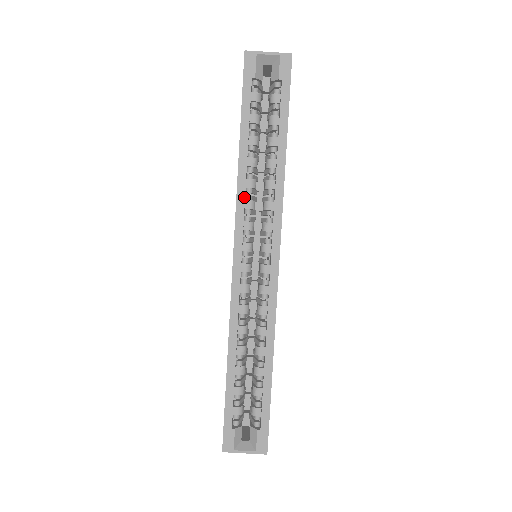
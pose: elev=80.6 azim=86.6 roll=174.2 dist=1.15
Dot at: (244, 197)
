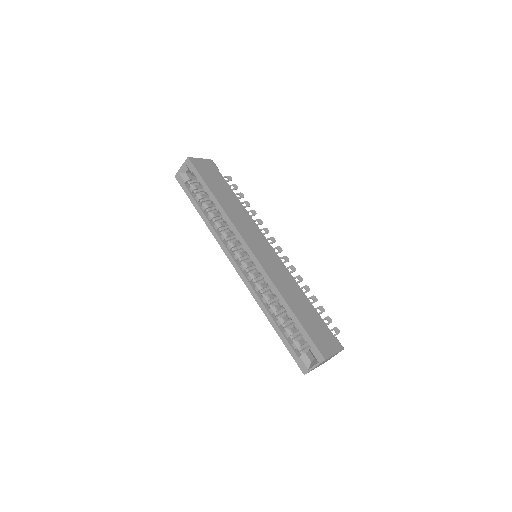
Dot at: (217, 235)
